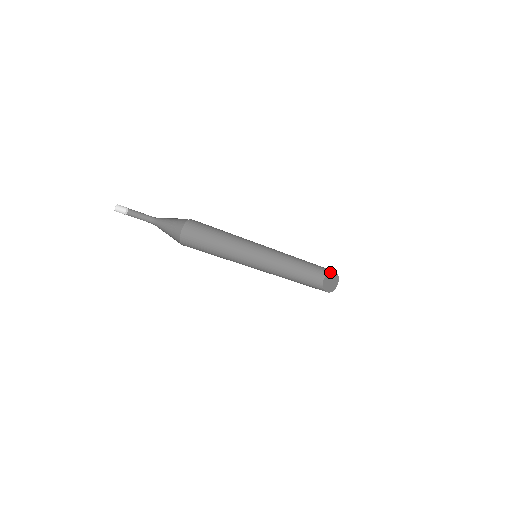
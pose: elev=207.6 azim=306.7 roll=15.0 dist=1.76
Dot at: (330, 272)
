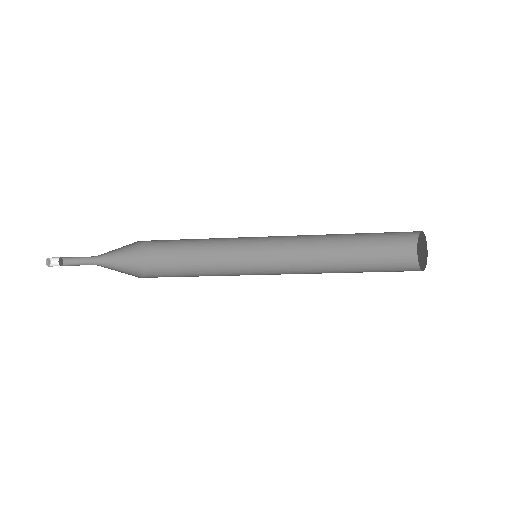
Dot at: (417, 241)
